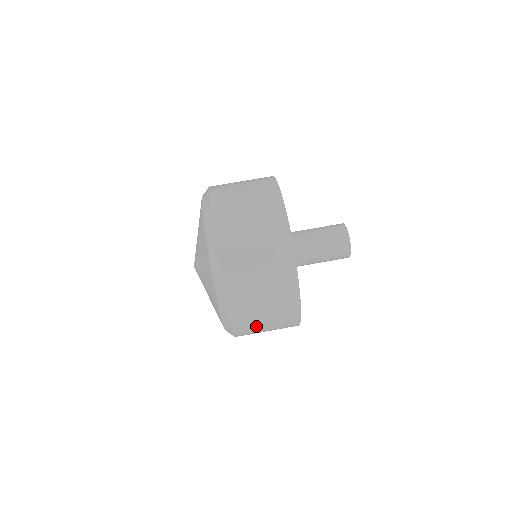
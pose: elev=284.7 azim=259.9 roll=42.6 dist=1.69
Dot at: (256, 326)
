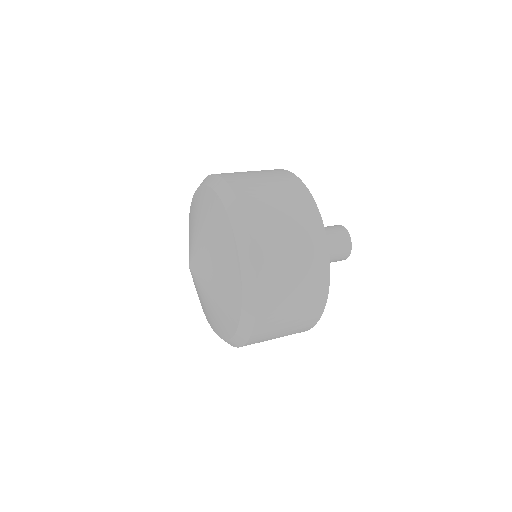
Dot at: (283, 288)
